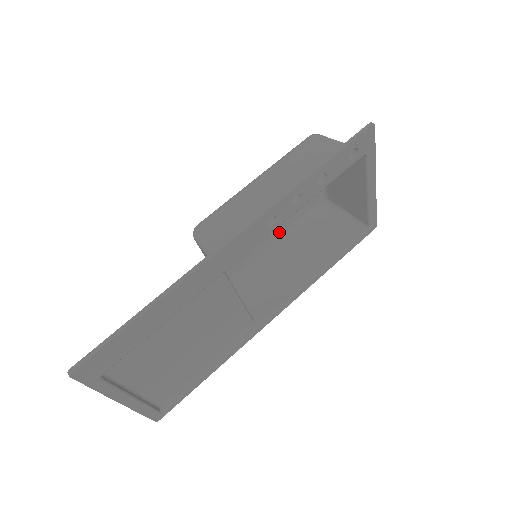
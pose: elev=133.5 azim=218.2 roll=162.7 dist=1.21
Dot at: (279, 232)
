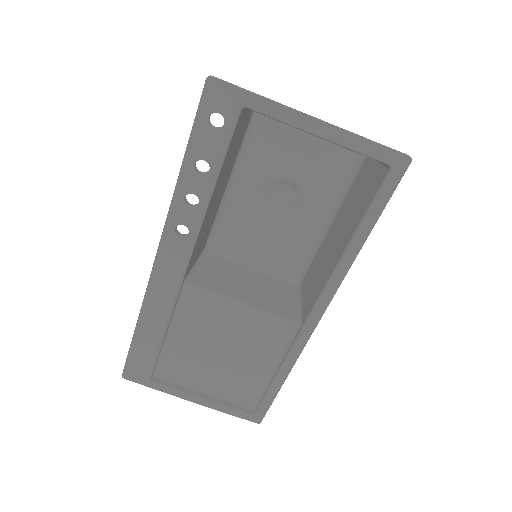
Dot at: (325, 212)
